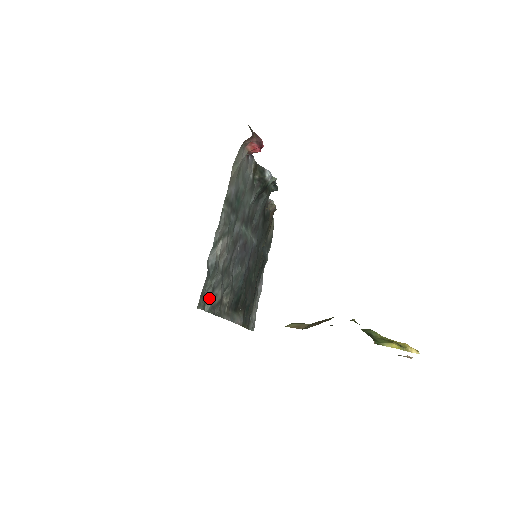
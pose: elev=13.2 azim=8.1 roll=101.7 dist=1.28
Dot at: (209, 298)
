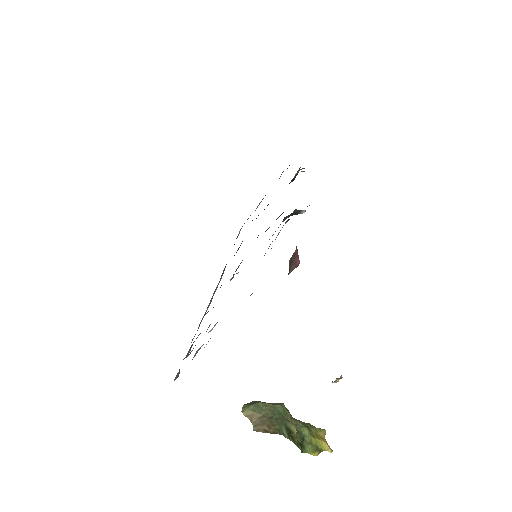
Dot at: occluded
